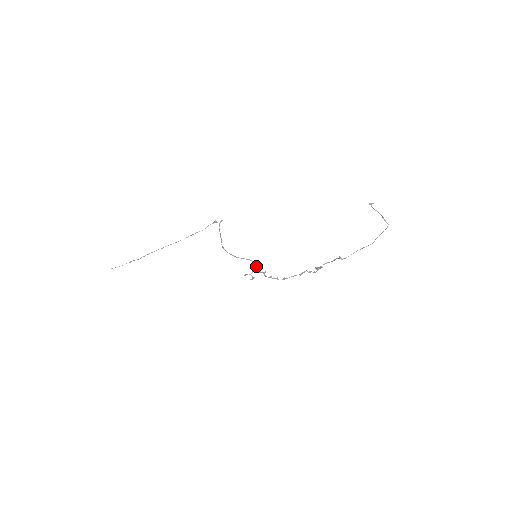
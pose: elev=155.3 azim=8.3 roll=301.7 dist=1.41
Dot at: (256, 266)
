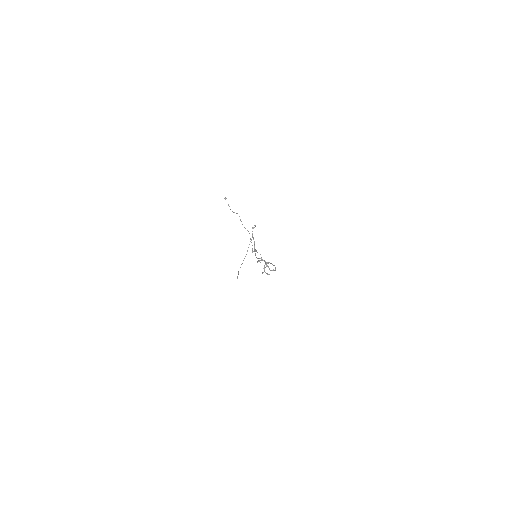
Dot at: occluded
